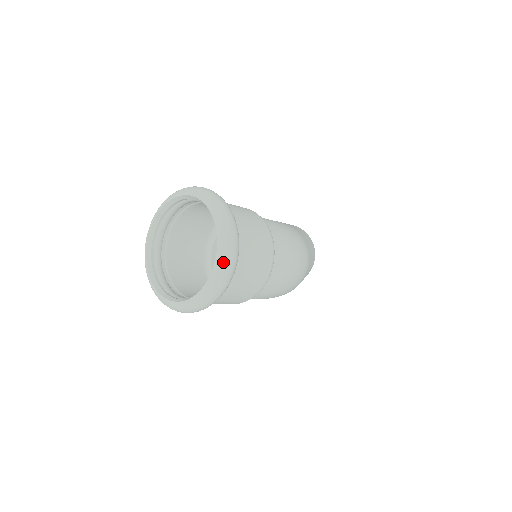
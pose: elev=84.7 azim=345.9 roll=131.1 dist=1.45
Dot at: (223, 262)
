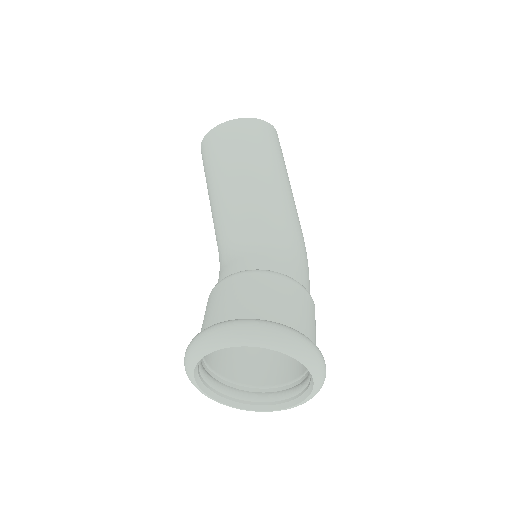
Dot at: occluded
